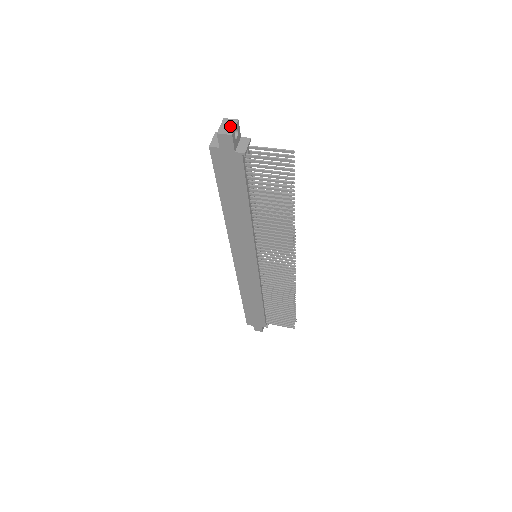
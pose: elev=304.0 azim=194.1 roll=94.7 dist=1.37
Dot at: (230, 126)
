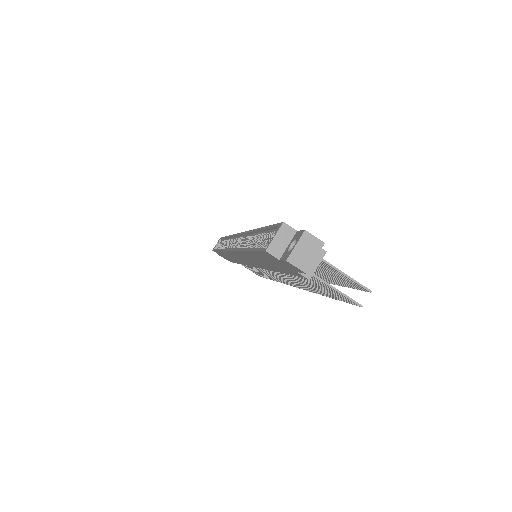
Dot at: (309, 253)
